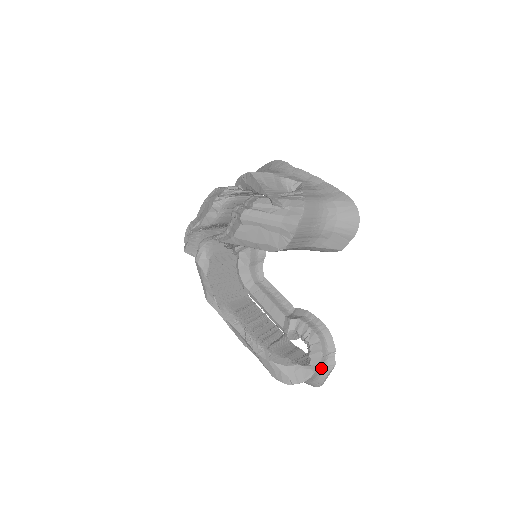
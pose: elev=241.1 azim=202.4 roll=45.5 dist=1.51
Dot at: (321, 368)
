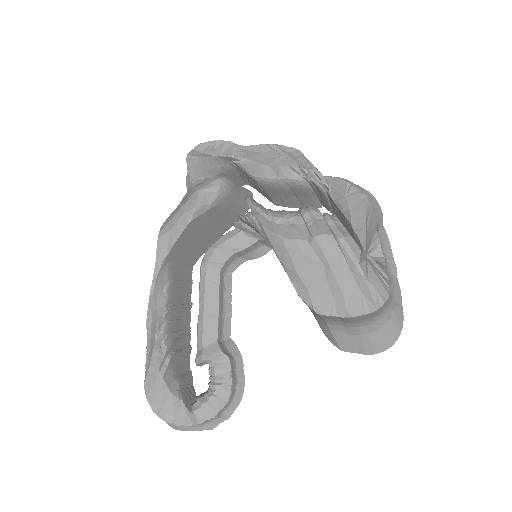
Dot at: (199, 423)
